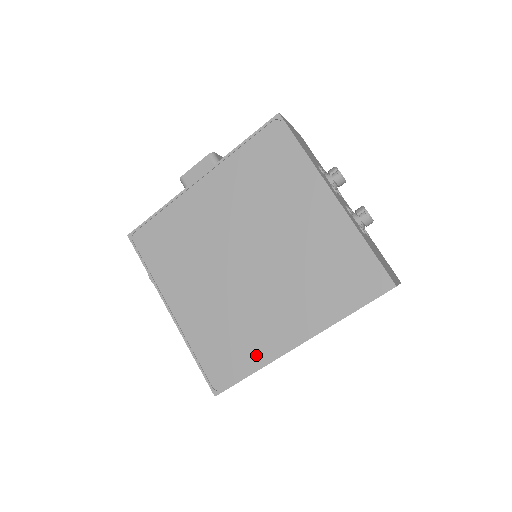
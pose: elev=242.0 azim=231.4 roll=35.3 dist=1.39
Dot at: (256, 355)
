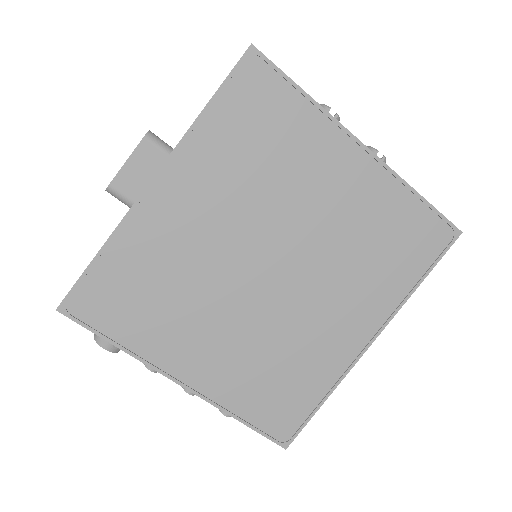
Dot at: (323, 378)
